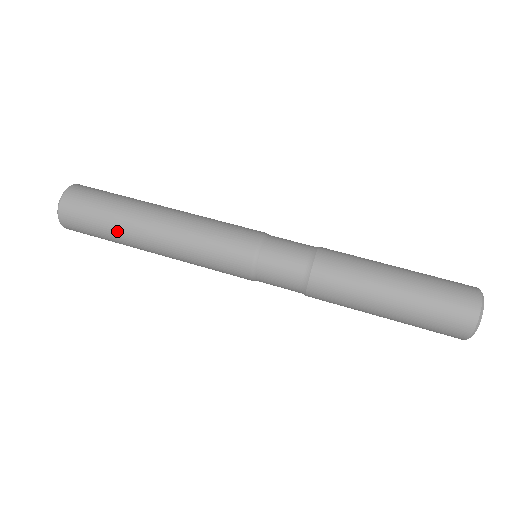
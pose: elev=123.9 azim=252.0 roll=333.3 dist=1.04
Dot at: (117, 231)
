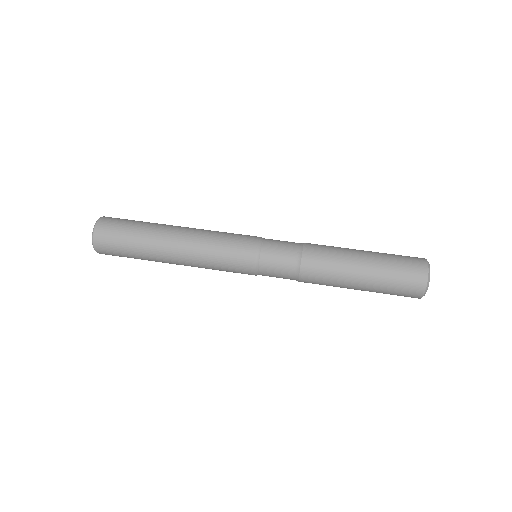
Dot at: occluded
